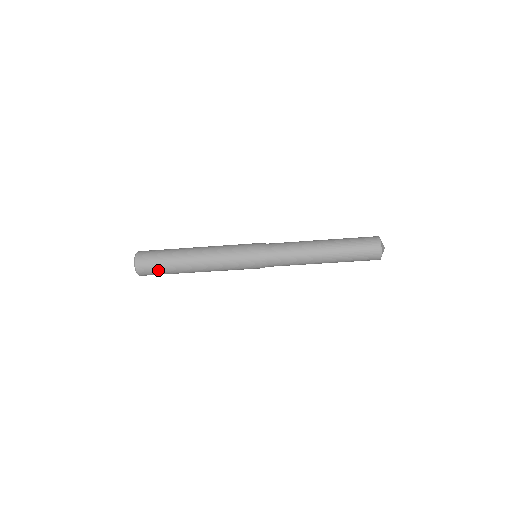
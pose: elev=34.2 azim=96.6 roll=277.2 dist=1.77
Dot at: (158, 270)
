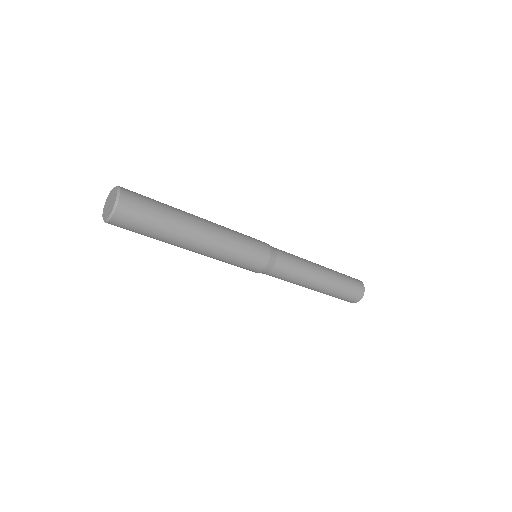
Dot at: (150, 216)
